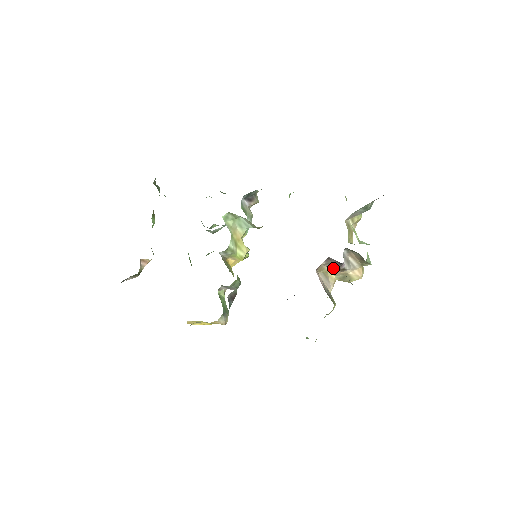
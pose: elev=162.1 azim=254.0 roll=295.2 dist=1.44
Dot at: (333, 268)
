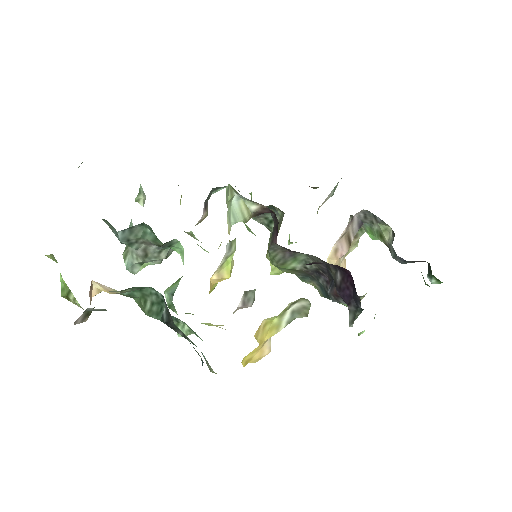
Dot at: (341, 247)
